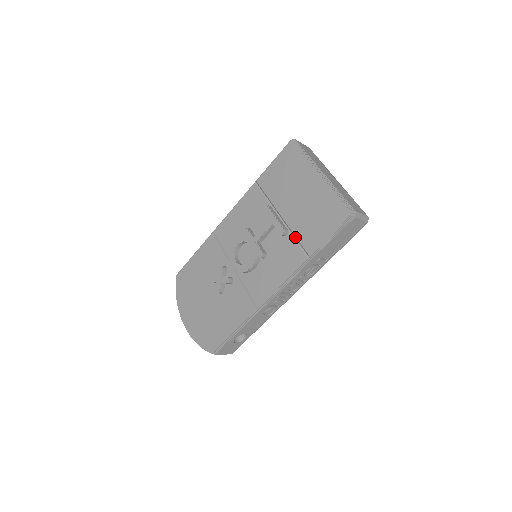
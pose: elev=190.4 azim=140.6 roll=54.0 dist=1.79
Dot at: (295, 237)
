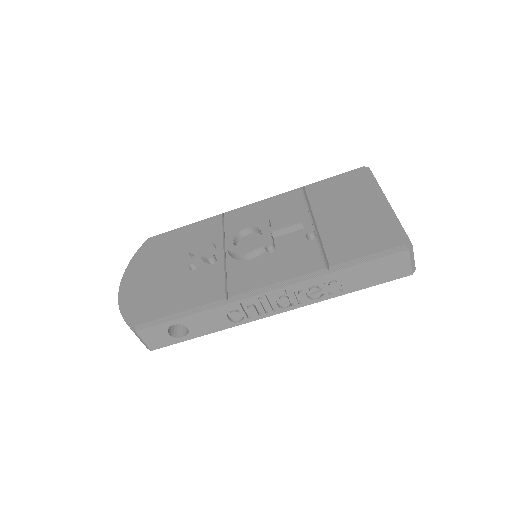
Dot at: (321, 245)
